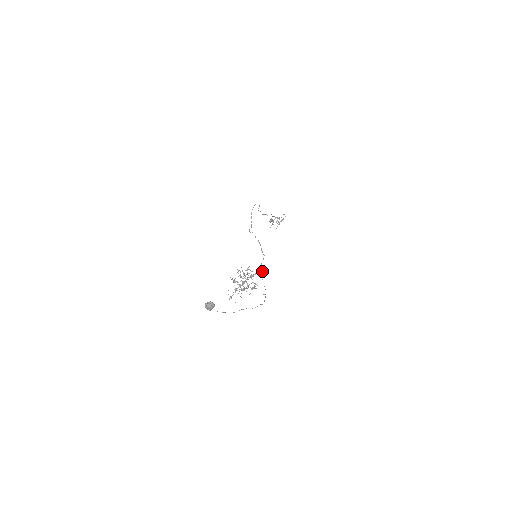
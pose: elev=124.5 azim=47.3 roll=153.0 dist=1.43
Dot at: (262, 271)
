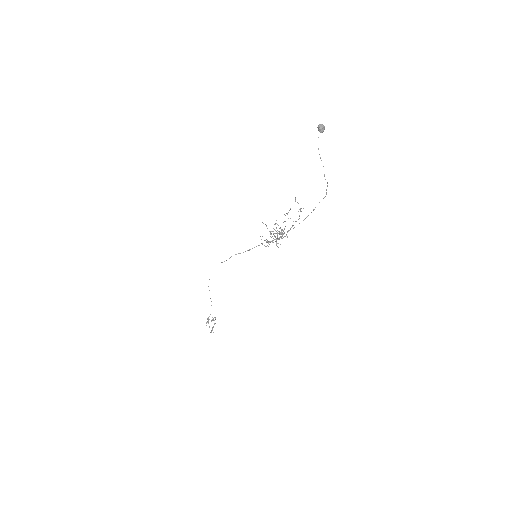
Dot at: occluded
